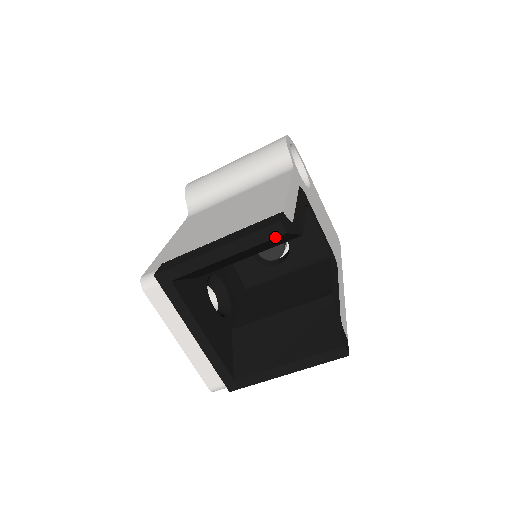
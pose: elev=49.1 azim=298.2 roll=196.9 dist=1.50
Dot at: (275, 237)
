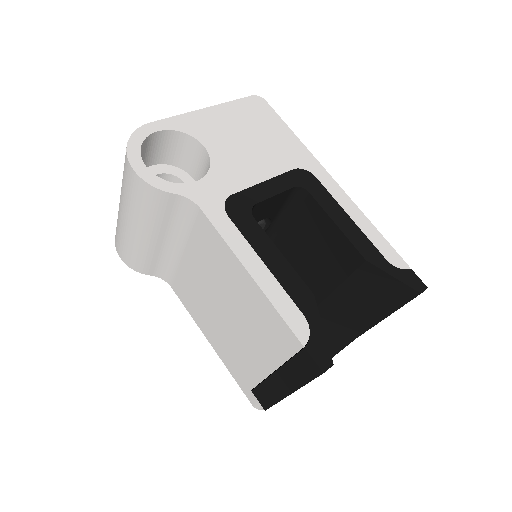
Dot at: occluded
